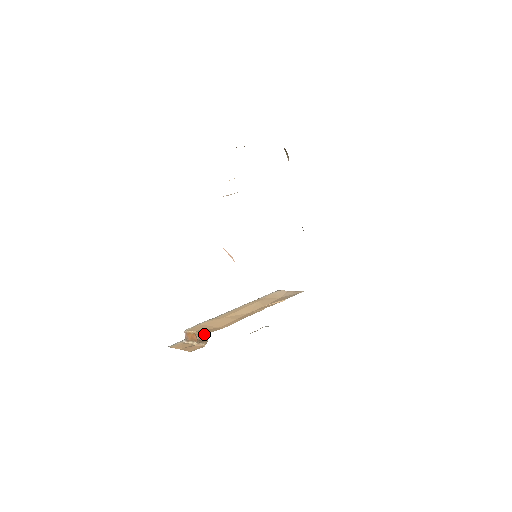
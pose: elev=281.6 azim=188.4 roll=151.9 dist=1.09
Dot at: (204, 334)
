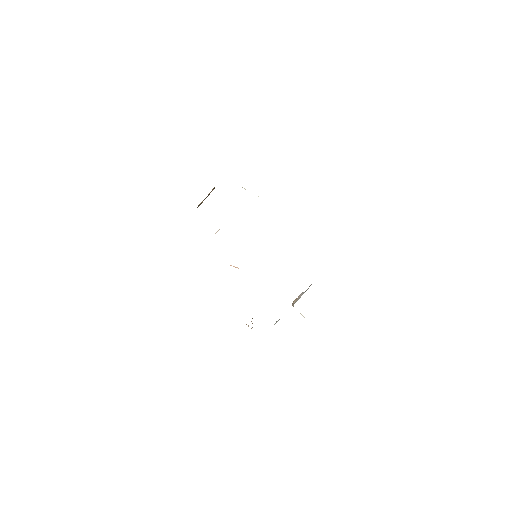
Dot at: occluded
